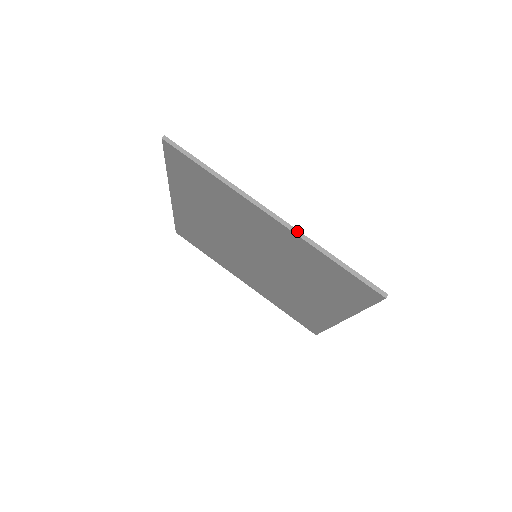
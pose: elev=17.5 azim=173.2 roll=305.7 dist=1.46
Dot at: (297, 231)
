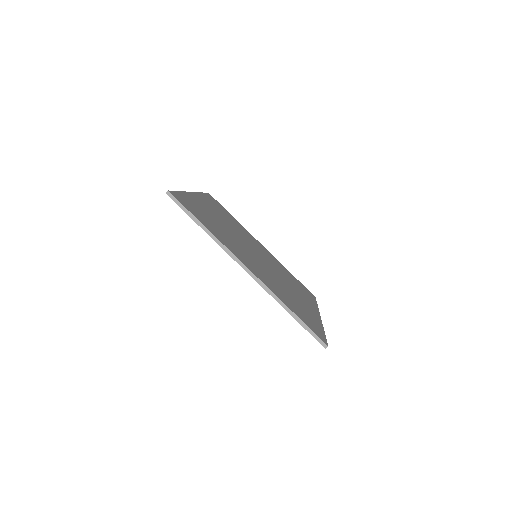
Dot at: (265, 287)
